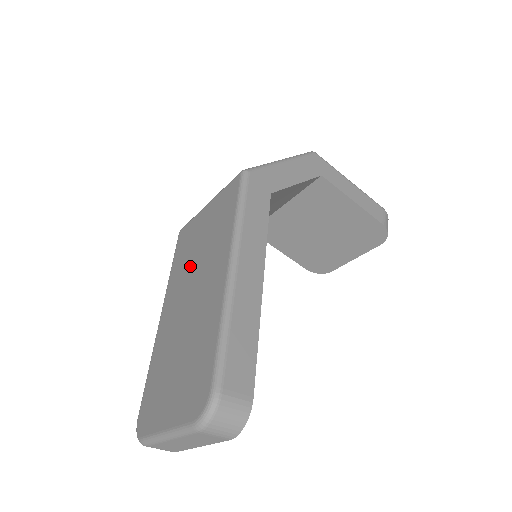
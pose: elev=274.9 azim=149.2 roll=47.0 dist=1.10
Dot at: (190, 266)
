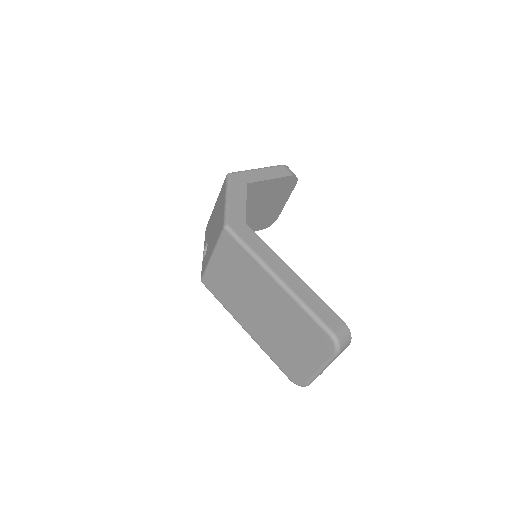
Dot at: (240, 295)
